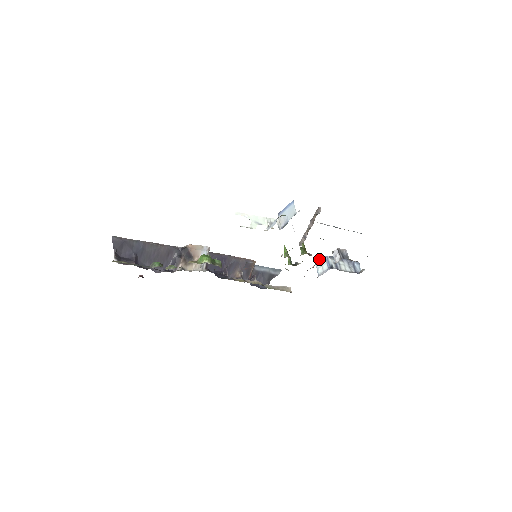
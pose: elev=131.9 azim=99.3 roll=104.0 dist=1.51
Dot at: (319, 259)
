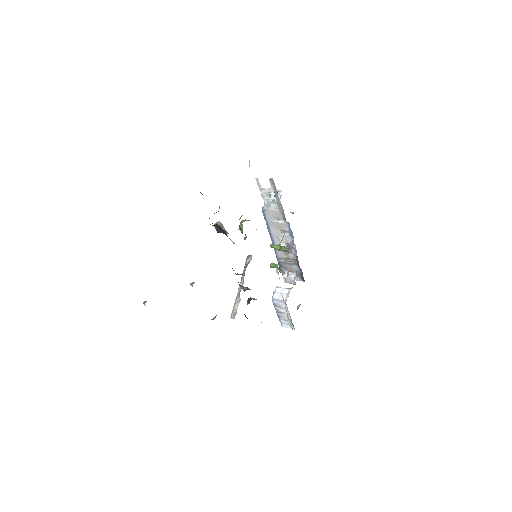
Dot at: (273, 293)
